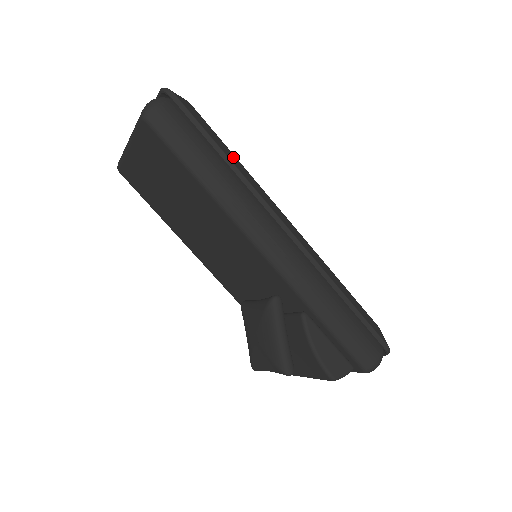
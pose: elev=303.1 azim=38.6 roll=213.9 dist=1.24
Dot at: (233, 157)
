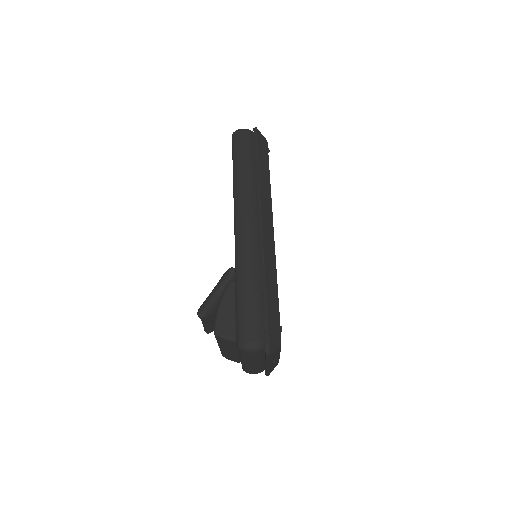
Dot at: (266, 175)
